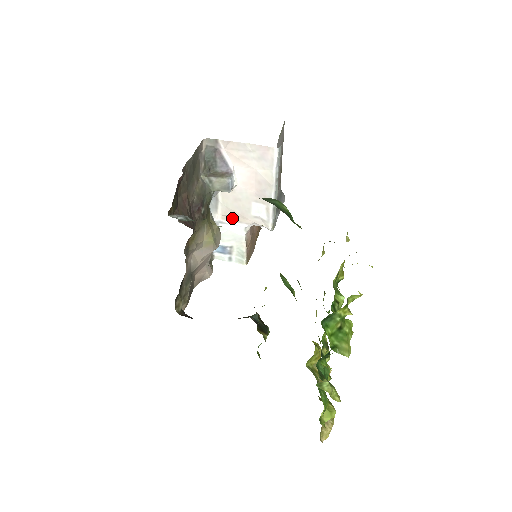
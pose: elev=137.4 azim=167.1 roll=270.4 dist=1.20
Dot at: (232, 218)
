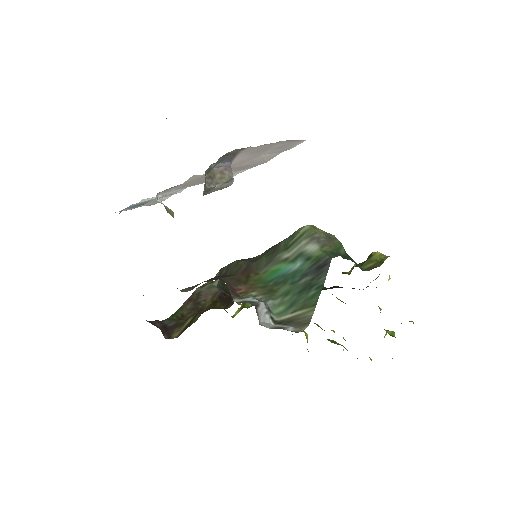
Dot at: (180, 187)
